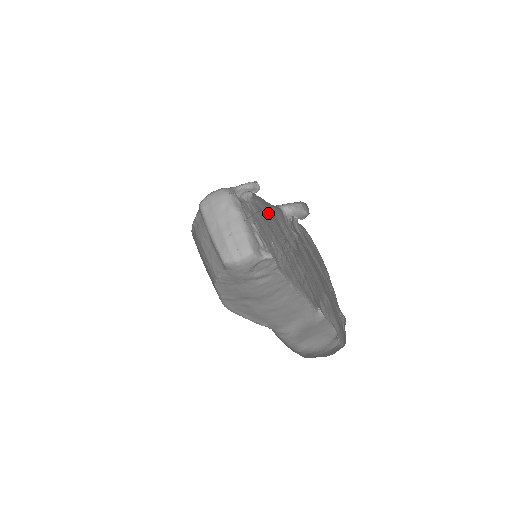
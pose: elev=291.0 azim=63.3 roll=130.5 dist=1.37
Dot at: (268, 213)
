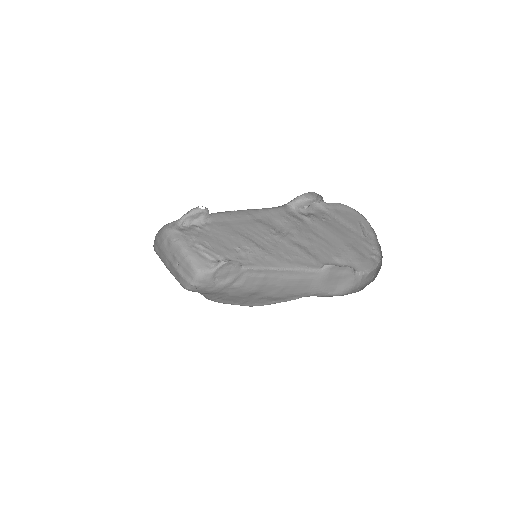
Dot at: (247, 221)
